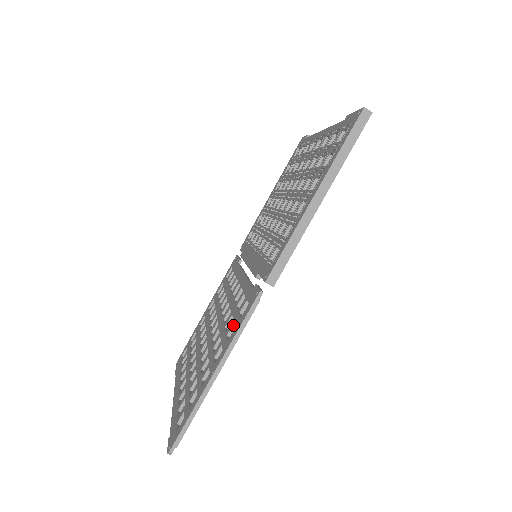
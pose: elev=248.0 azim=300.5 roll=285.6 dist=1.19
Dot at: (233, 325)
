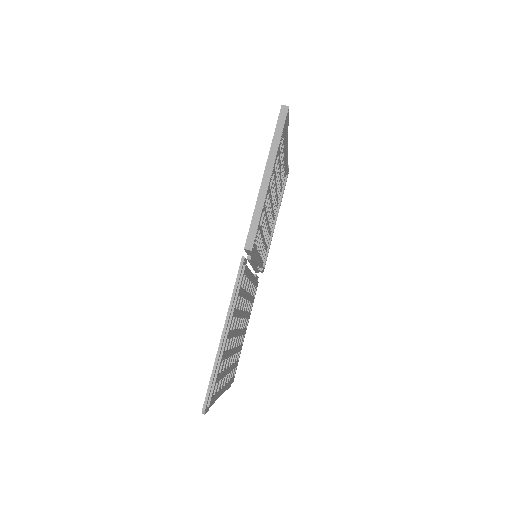
Dot at: occluded
